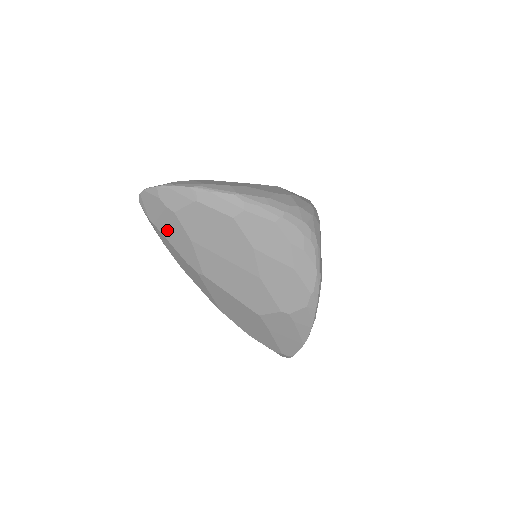
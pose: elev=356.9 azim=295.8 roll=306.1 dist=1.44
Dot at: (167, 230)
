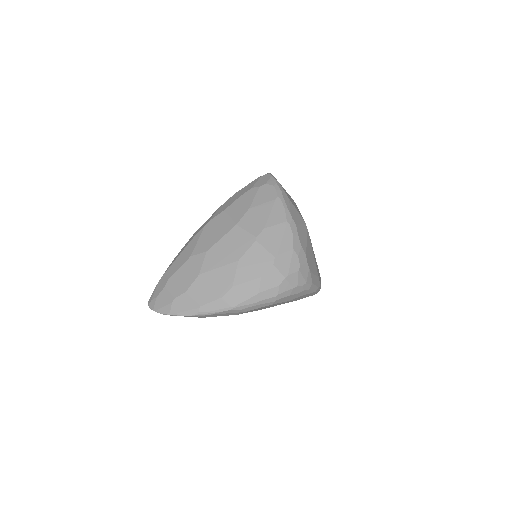
Dot at: occluded
